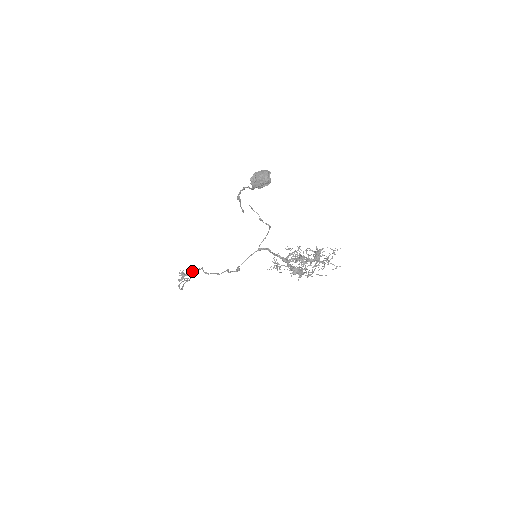
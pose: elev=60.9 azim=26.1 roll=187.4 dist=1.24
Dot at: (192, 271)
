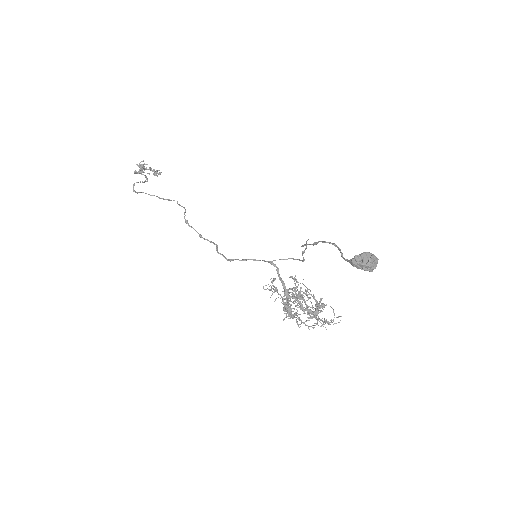
Dot at: (155, 172)
